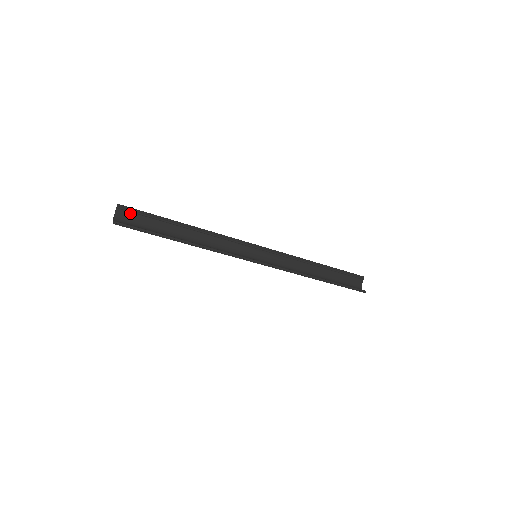
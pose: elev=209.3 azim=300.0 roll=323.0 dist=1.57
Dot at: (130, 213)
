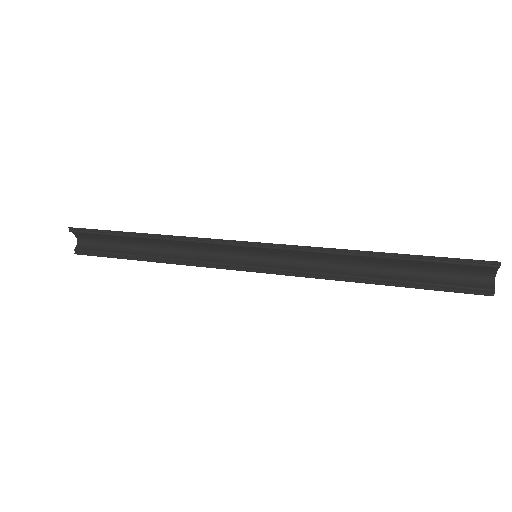
Dot at: (86, 233)
